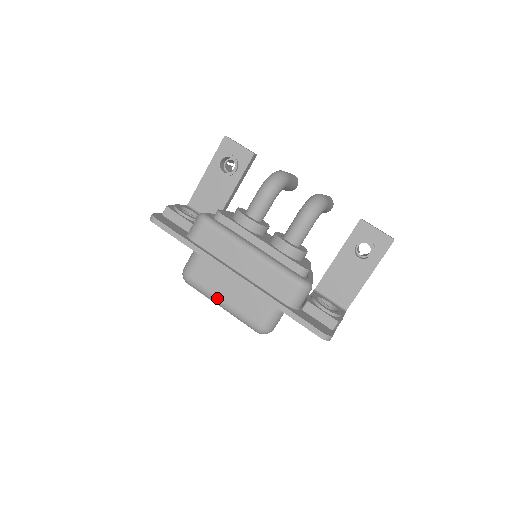
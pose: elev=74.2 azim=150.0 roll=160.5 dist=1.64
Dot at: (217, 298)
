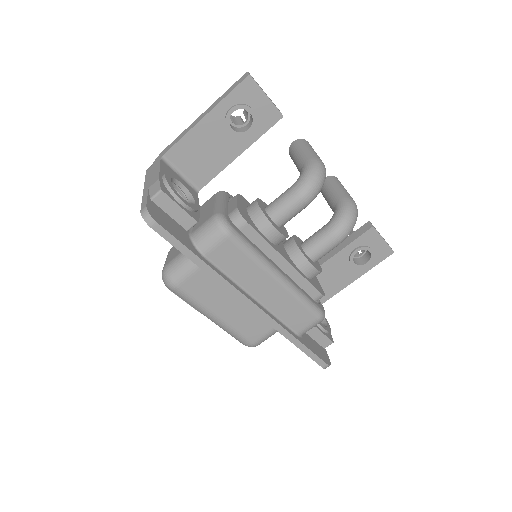
Dot at: (210, 313)
